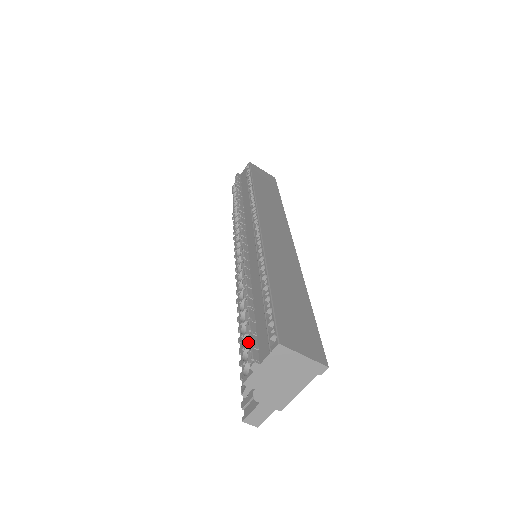
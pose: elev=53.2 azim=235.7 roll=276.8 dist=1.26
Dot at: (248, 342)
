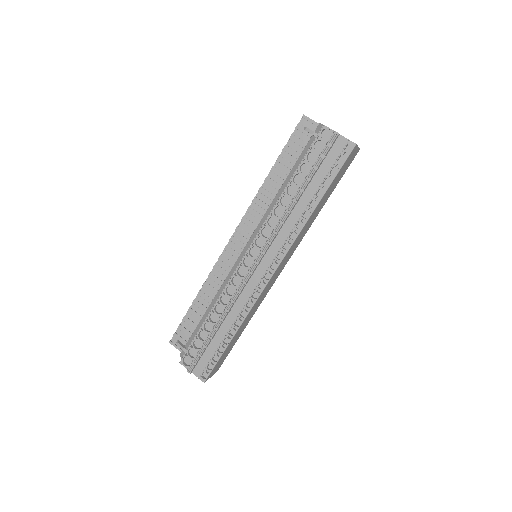
Dot at: (195, 359)
